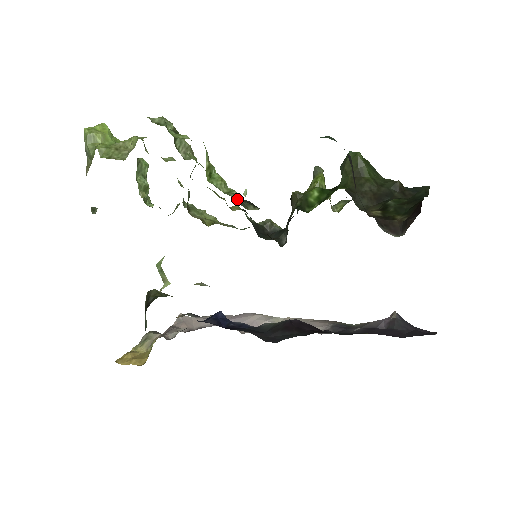
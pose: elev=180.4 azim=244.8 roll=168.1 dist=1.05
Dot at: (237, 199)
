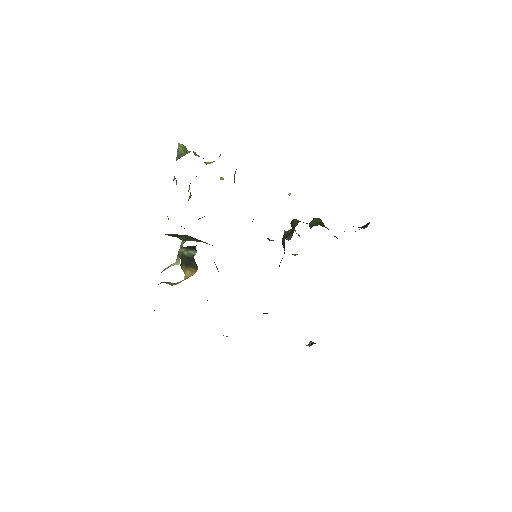
Dot at: occluded
